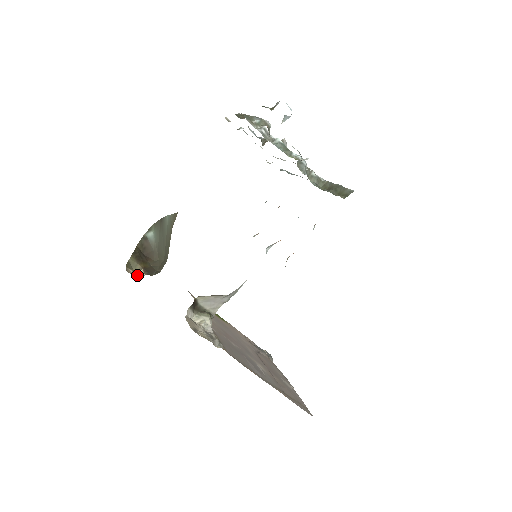
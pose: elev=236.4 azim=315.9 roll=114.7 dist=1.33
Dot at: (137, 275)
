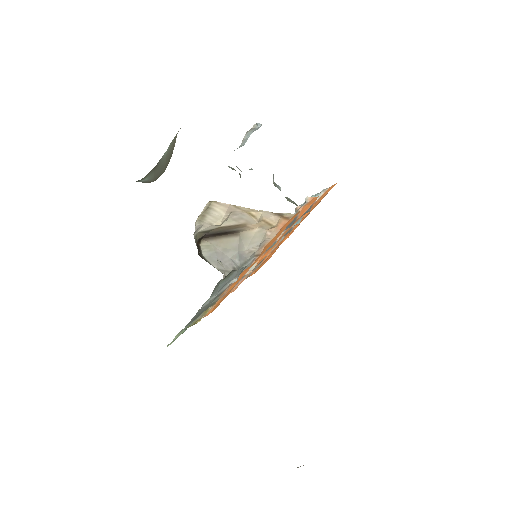
Dot at: occluded
